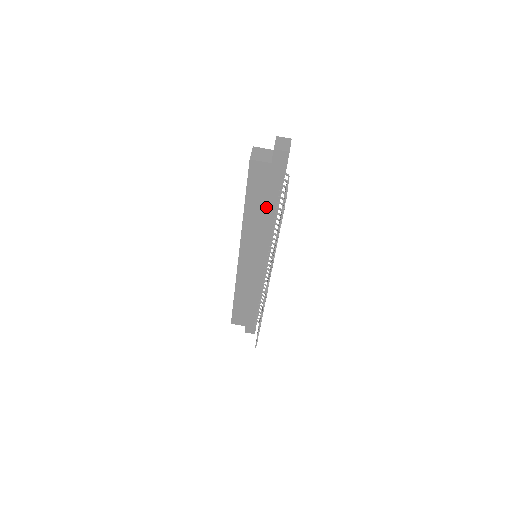
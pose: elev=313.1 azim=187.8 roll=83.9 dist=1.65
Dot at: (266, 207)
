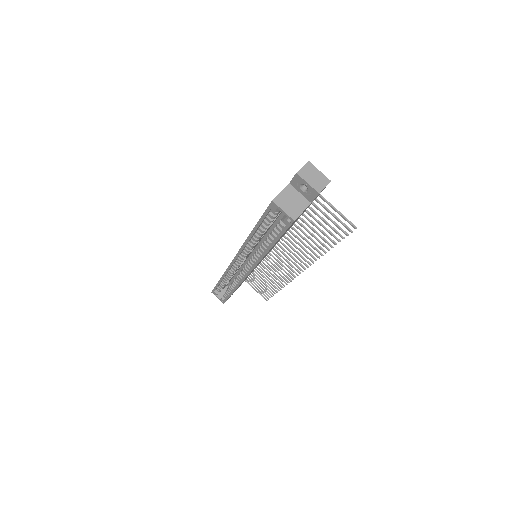
Dot at: occluded
